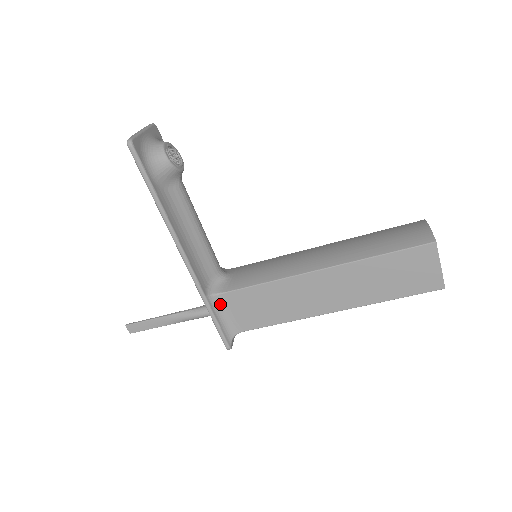
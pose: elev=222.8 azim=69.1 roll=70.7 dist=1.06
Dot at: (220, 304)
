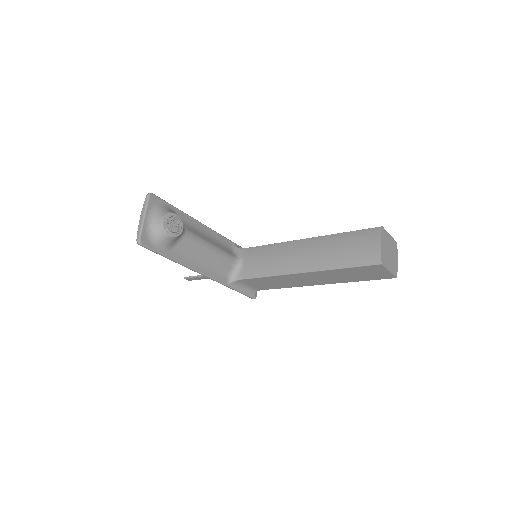
Dot at: (240, 284)
